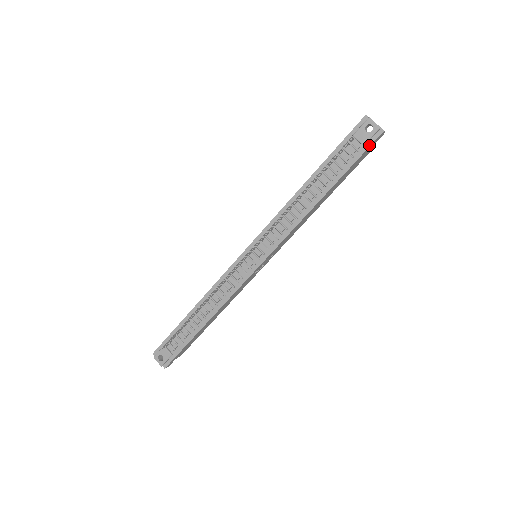
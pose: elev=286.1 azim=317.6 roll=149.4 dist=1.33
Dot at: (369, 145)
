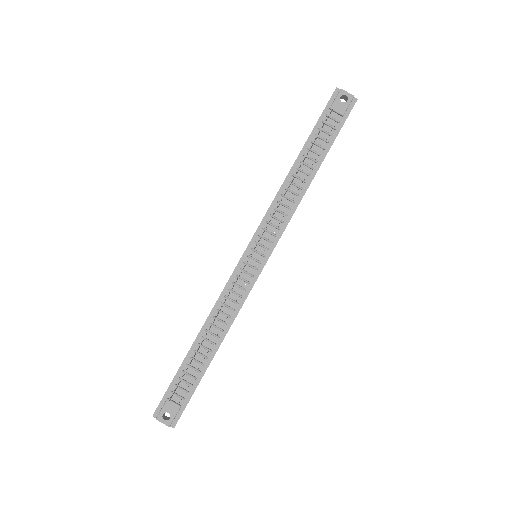
Dot at: (347, 115)
